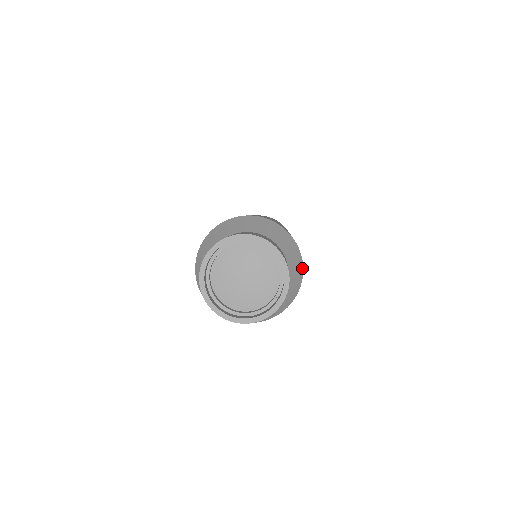
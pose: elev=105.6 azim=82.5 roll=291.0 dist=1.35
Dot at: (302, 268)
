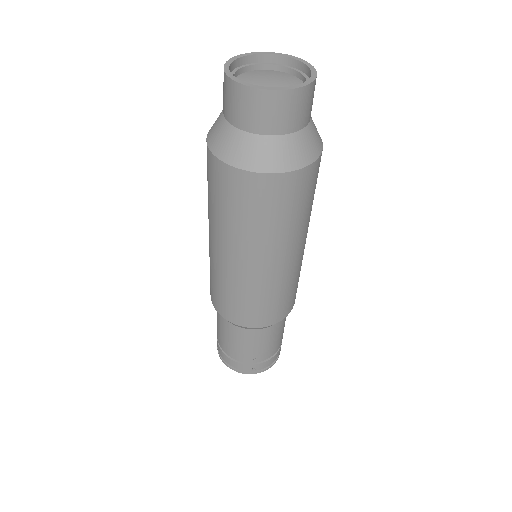
Dot at: occluded
